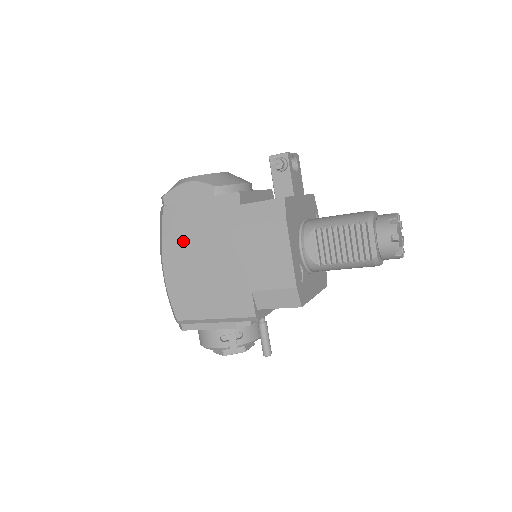
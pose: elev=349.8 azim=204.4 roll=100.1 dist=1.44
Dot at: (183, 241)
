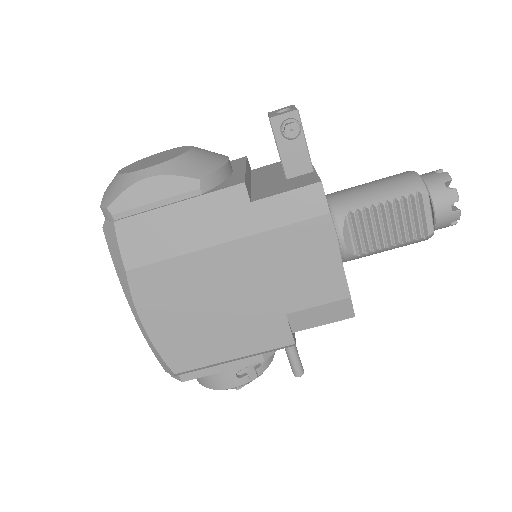
Dot at: (165, 270)
